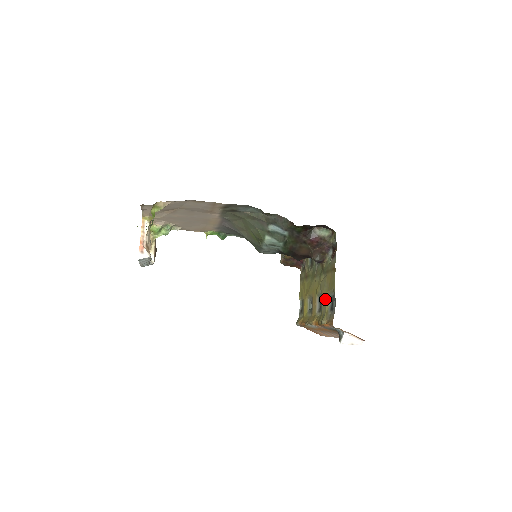
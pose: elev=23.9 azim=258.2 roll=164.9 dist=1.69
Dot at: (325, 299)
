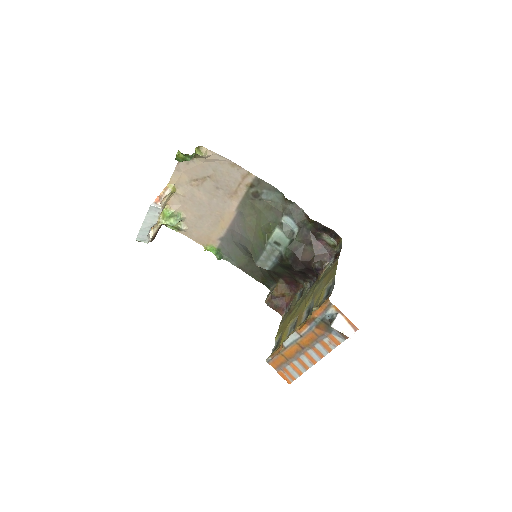
Dot at: (319, 296)
